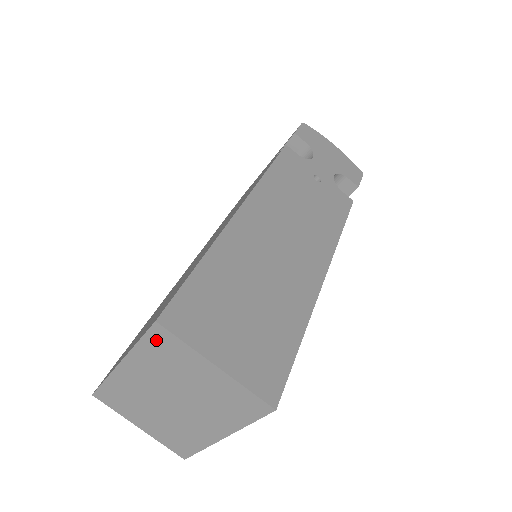
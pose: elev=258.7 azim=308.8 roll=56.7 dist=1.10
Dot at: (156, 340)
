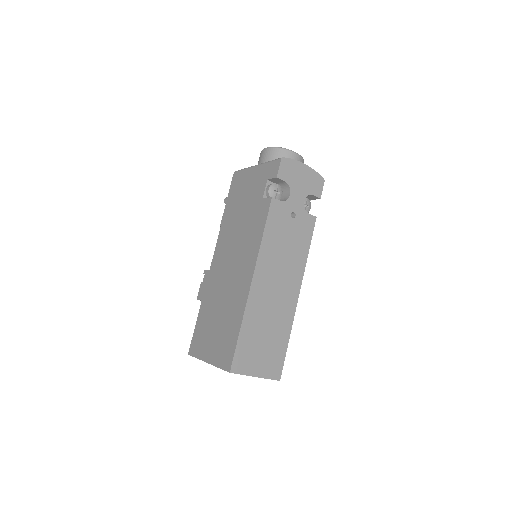
Dot at: occluded
